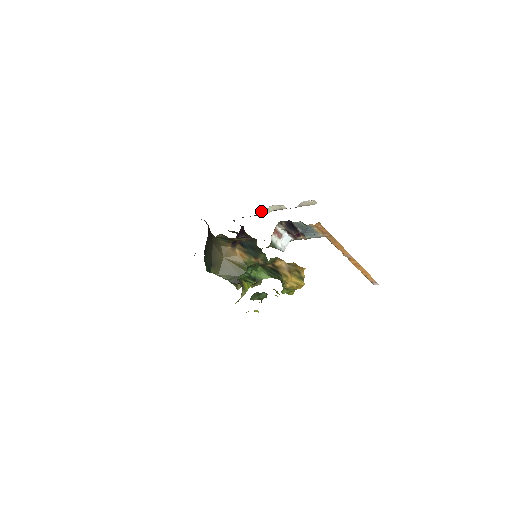
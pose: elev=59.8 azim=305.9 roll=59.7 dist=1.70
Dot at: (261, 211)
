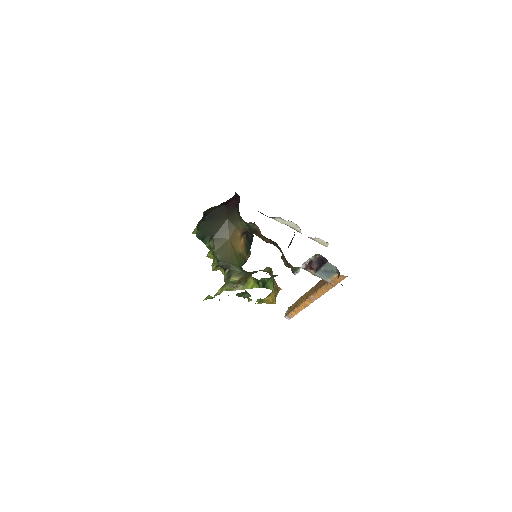
Dot at: (277, 218)
